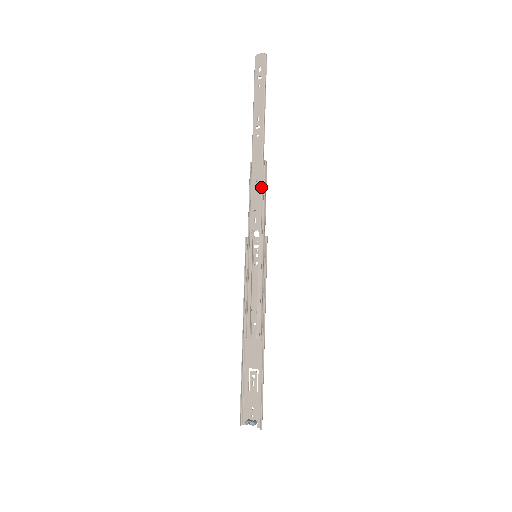
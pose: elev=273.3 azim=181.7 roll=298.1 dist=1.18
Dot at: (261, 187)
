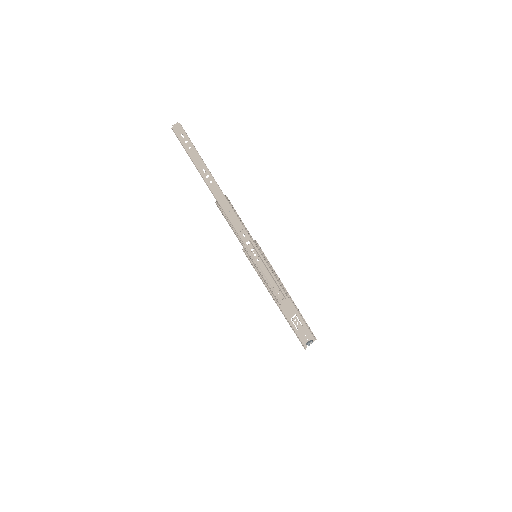
Dot at: (235, 213)
